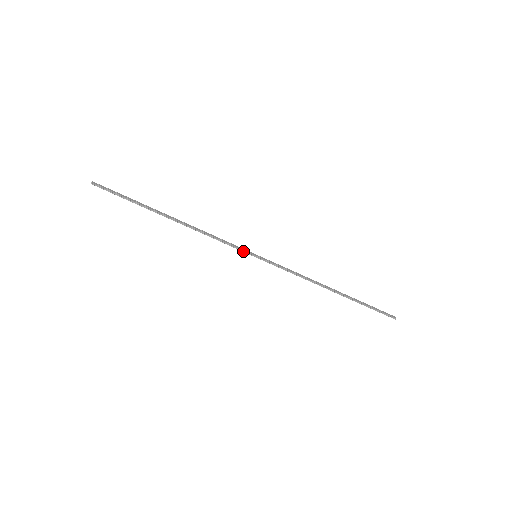
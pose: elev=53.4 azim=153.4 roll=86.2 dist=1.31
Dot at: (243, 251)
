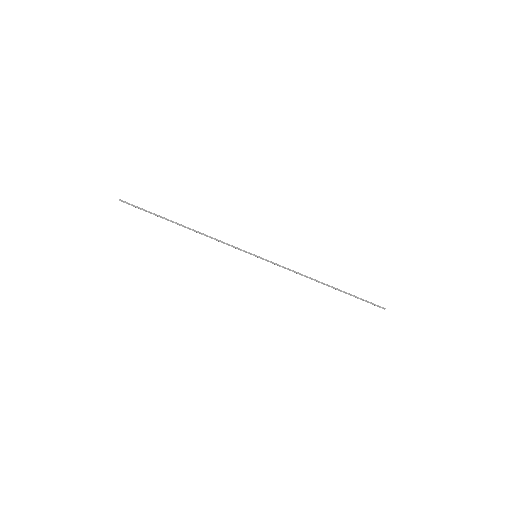
Dot at: (245, 252)
